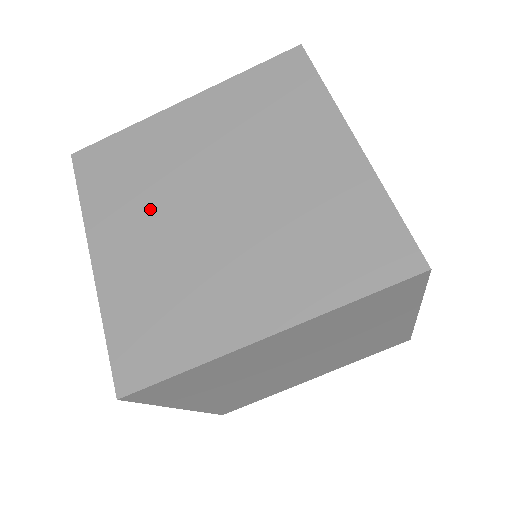
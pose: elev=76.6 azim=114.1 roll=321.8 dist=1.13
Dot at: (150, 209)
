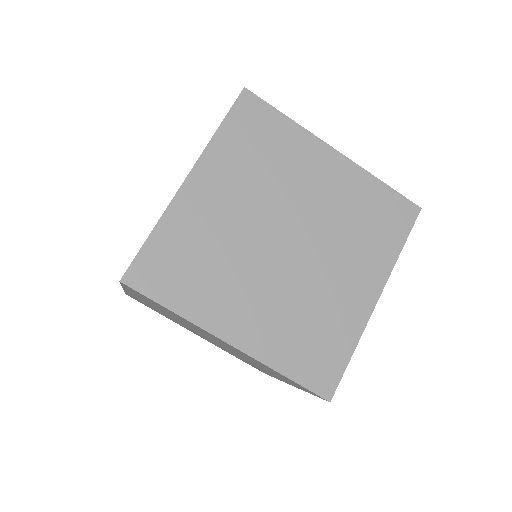
Dot at: (249, 193)
